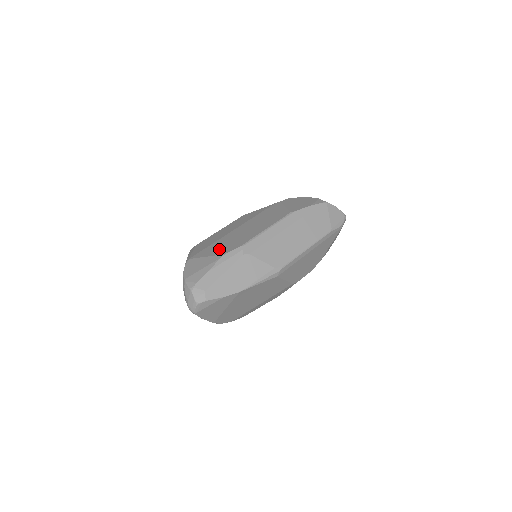
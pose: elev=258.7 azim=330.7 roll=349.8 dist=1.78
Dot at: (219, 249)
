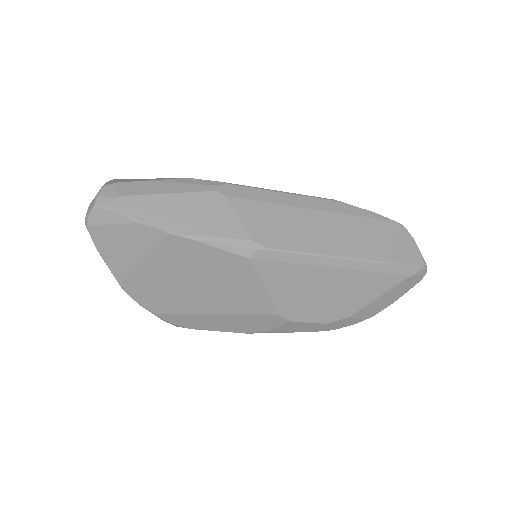
Dot at: occluded
